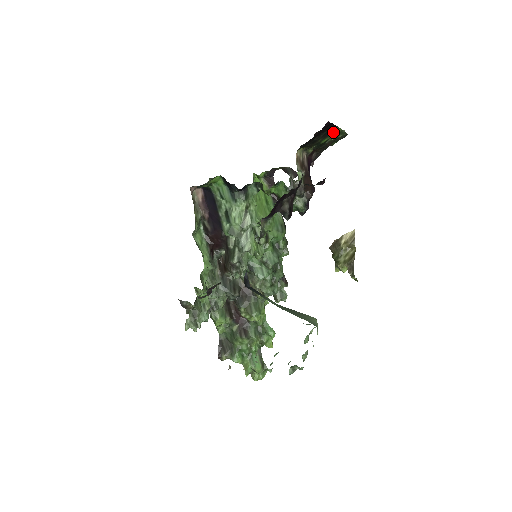
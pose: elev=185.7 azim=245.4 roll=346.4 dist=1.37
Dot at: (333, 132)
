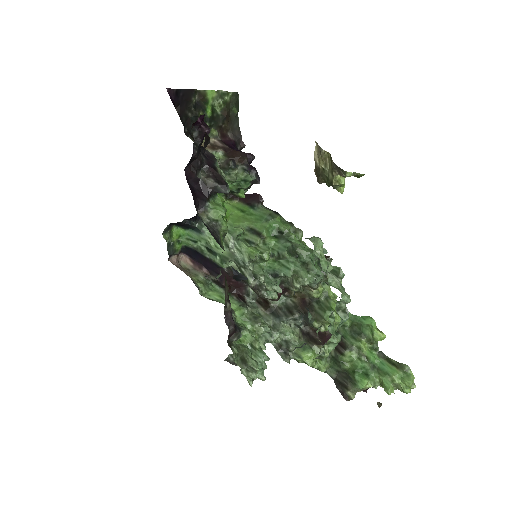
Dot at: (203, 98)
